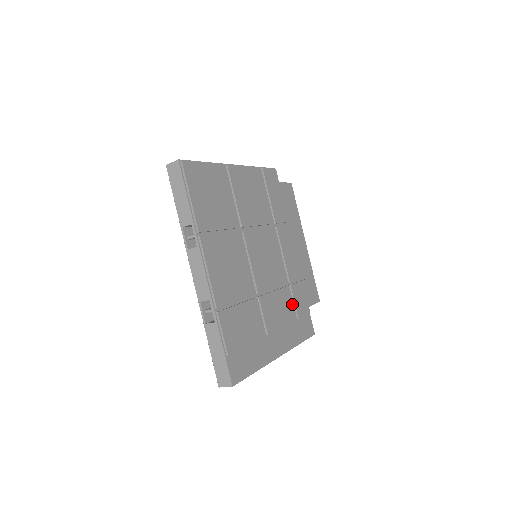
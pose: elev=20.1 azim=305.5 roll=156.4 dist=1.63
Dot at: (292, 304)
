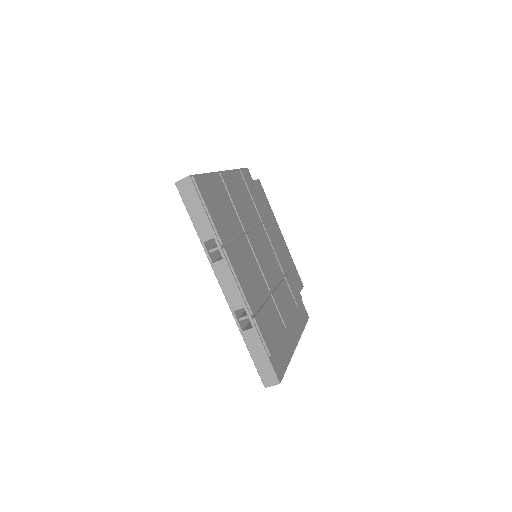
Dot at: (291, 294)
